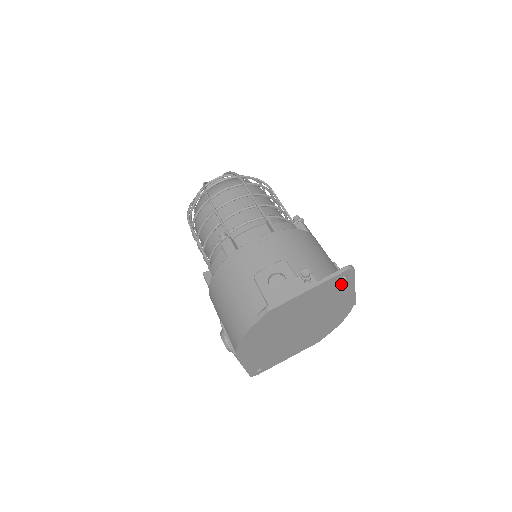
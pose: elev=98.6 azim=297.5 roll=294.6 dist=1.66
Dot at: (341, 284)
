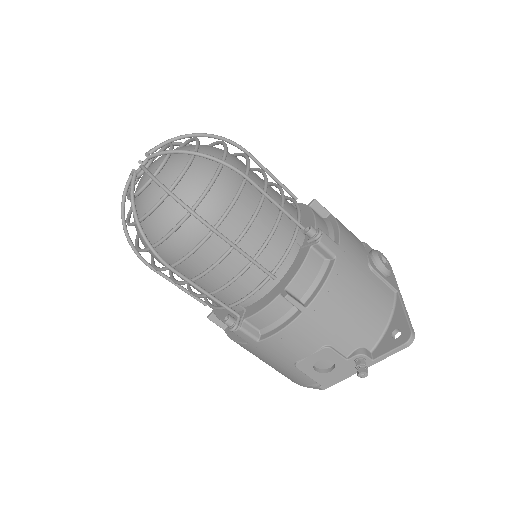
Dot at: (393, 328)
